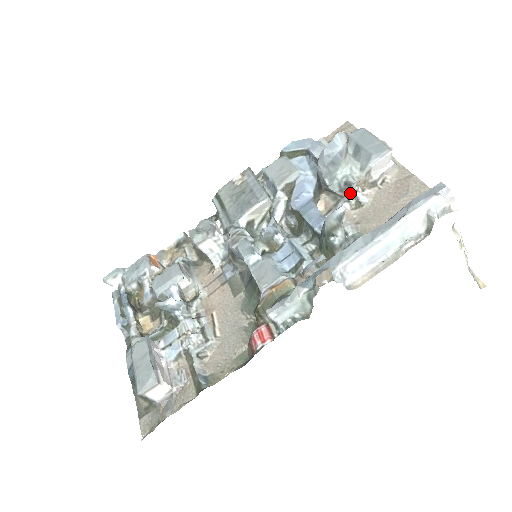
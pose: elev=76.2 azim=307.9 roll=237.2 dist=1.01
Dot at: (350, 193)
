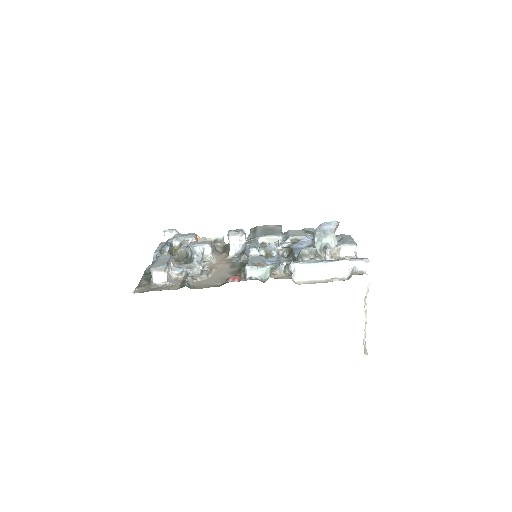
Dot at: (324, 255)
